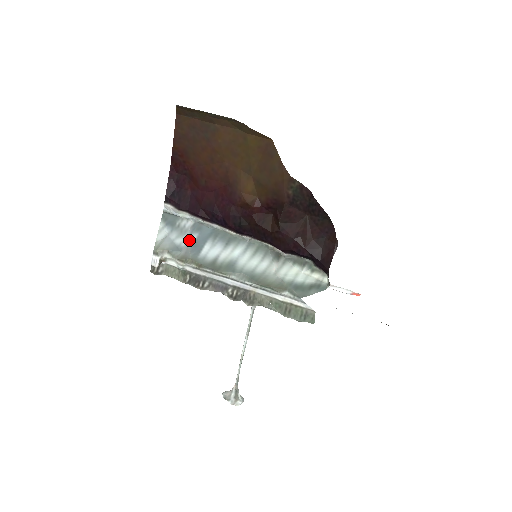
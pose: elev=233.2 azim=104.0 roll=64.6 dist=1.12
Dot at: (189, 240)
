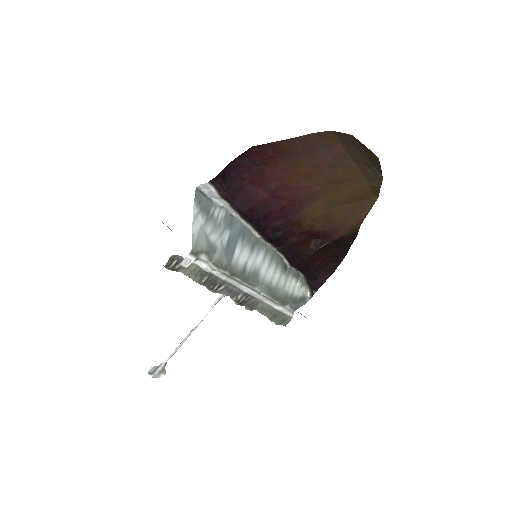
Dot at: (223, 238)
